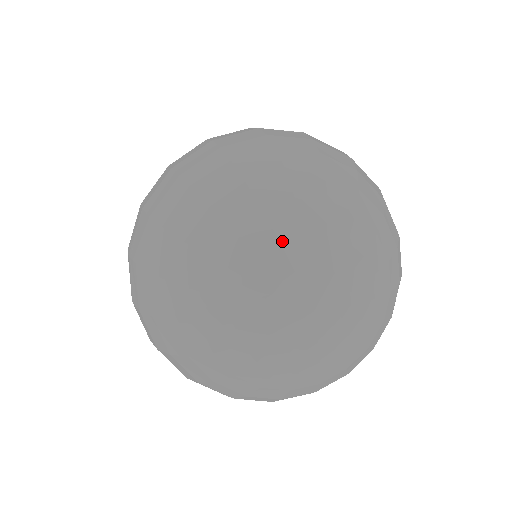
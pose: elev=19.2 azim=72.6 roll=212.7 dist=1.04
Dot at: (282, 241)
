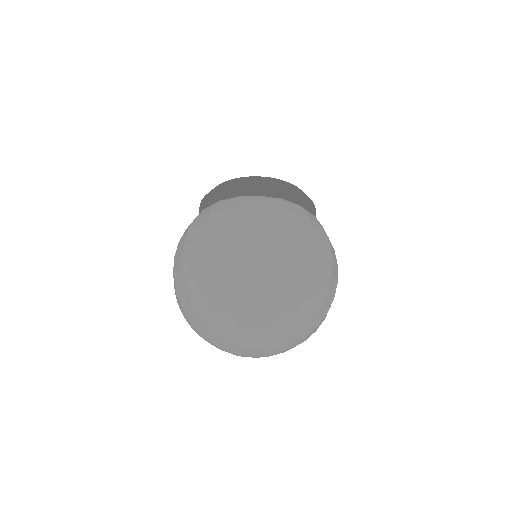
Dot at: (231, 340)
